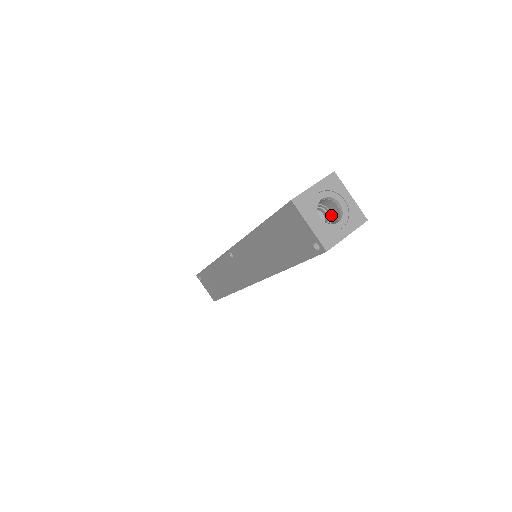
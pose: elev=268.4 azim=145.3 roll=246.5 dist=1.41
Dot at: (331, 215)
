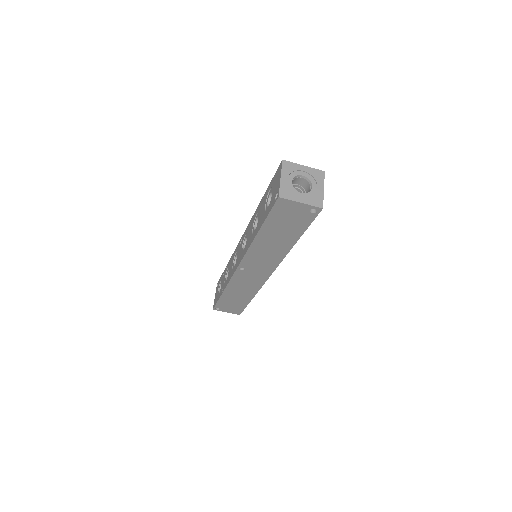
Dot at: (301, 187)
